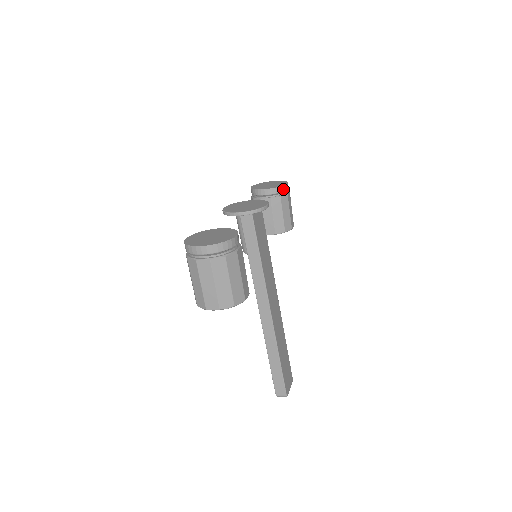
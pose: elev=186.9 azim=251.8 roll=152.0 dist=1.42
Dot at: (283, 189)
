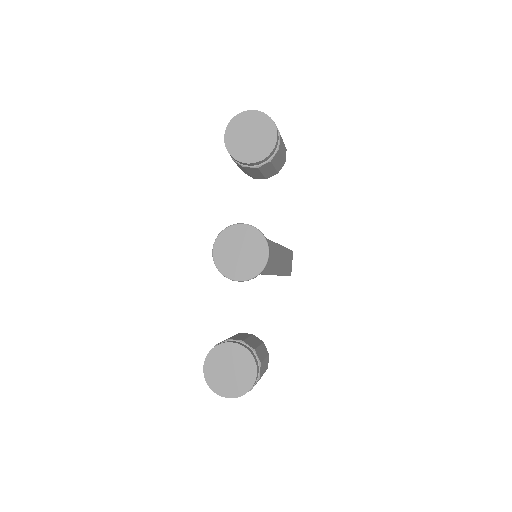
Dot at: (273, 151)
